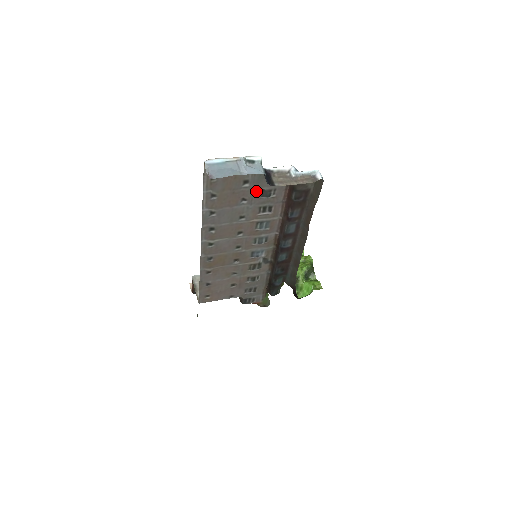
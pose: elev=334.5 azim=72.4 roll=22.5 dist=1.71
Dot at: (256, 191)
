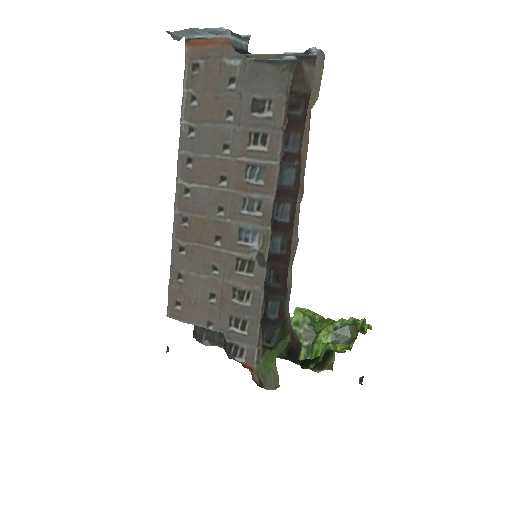
Dot at: (246, 101)
